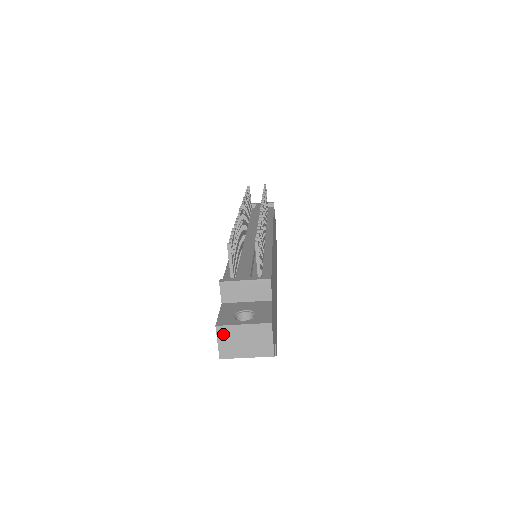
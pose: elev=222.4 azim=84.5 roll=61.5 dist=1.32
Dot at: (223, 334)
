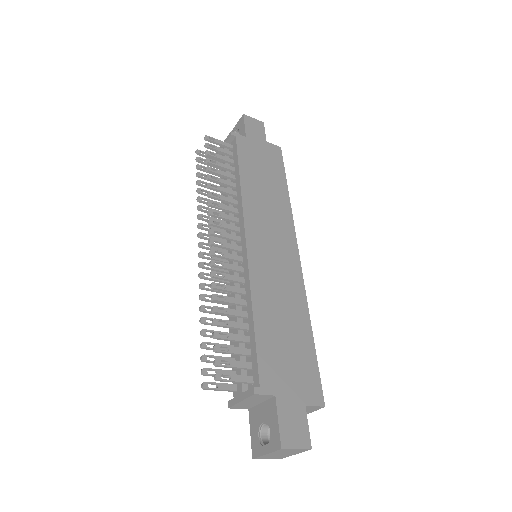
Dot at: (263, 458)
